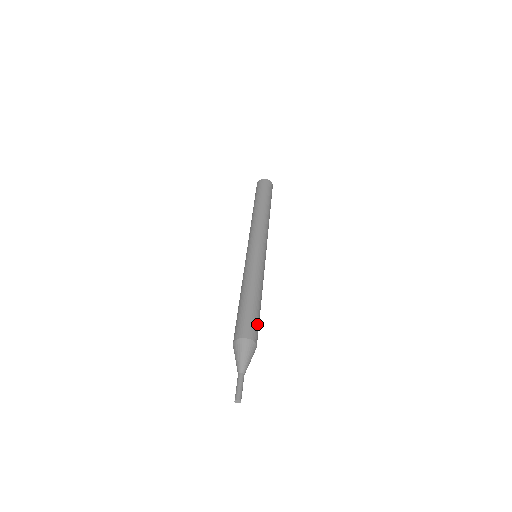
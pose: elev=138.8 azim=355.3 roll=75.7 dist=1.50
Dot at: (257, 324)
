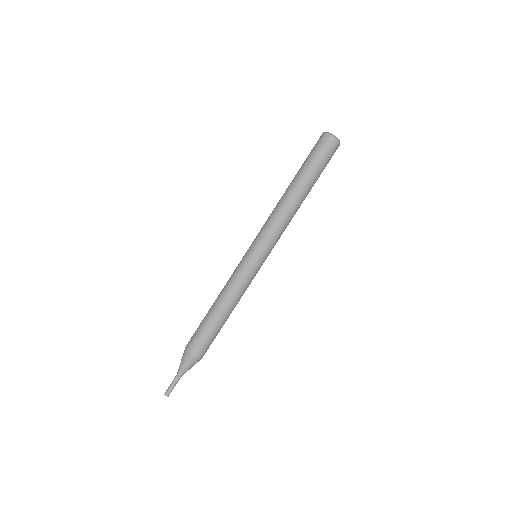
Dot at: (211, 341)
